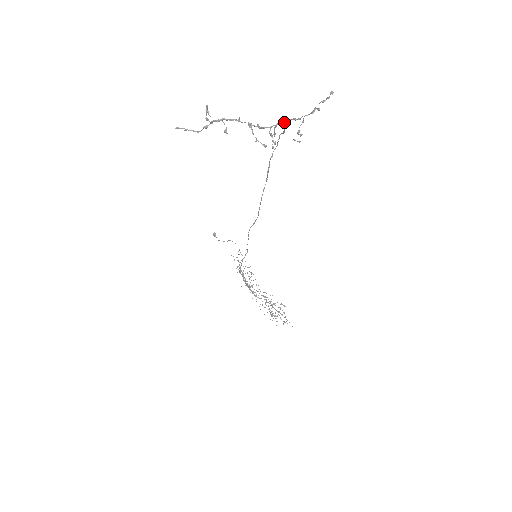
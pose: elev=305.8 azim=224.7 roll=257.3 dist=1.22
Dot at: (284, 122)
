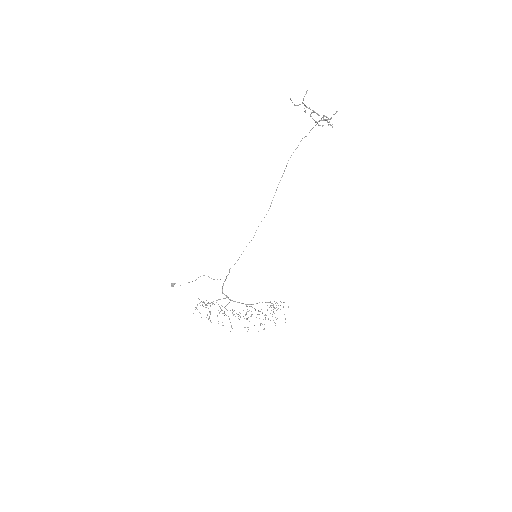
Dot at: occluded
